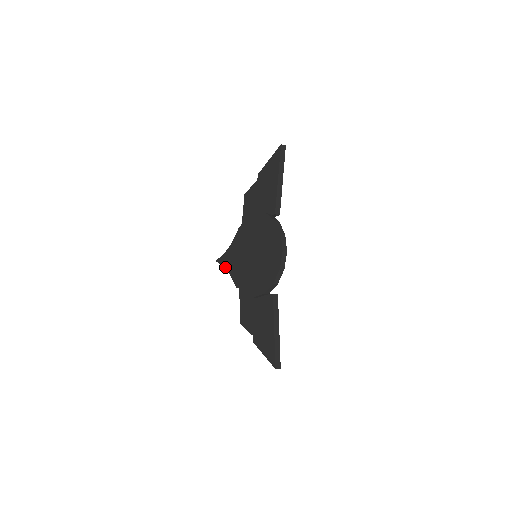
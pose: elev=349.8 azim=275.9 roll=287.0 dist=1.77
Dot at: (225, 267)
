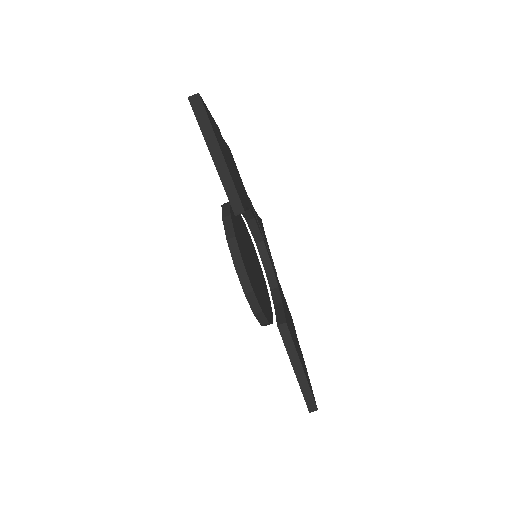
Dot at: occluded
